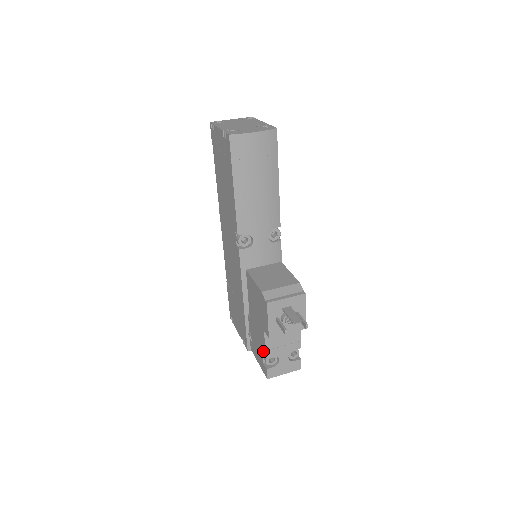
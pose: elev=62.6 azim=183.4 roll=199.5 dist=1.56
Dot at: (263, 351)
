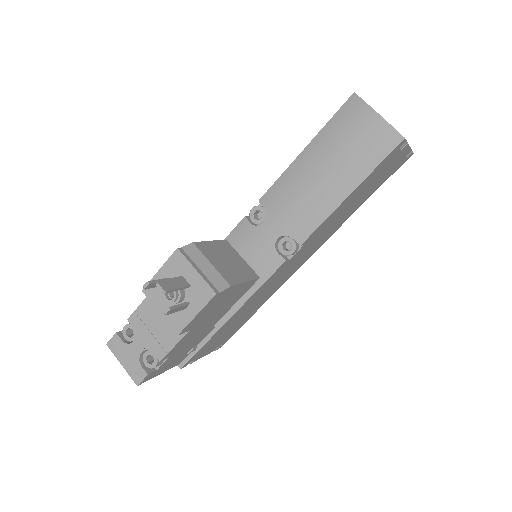
Dot at: occluded
